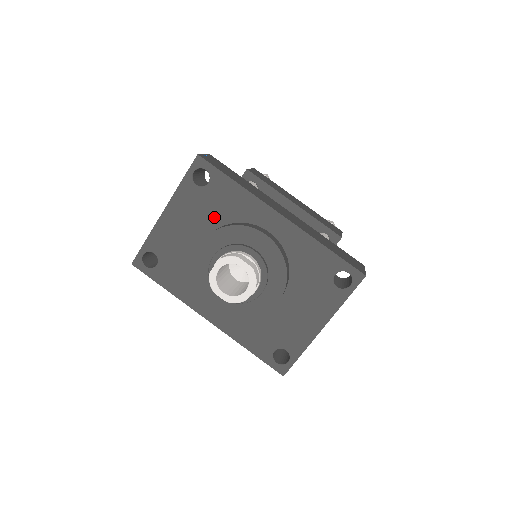
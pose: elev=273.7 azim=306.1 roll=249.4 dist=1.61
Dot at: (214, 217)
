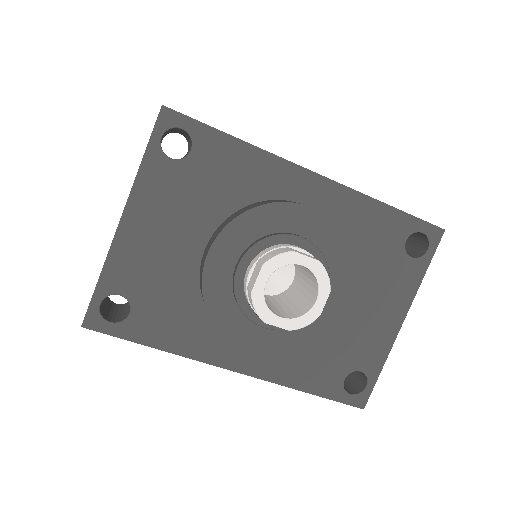
Dot at: (213, 205)
